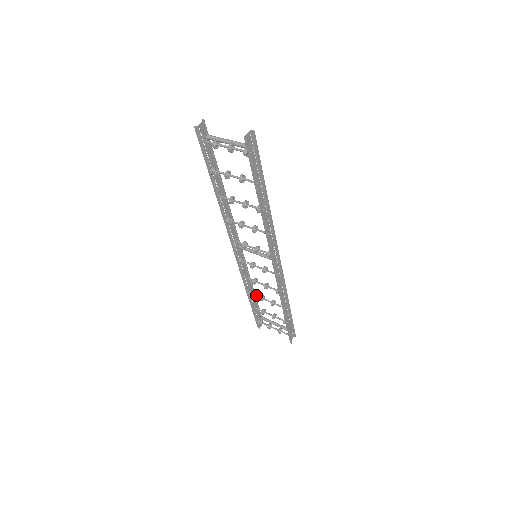
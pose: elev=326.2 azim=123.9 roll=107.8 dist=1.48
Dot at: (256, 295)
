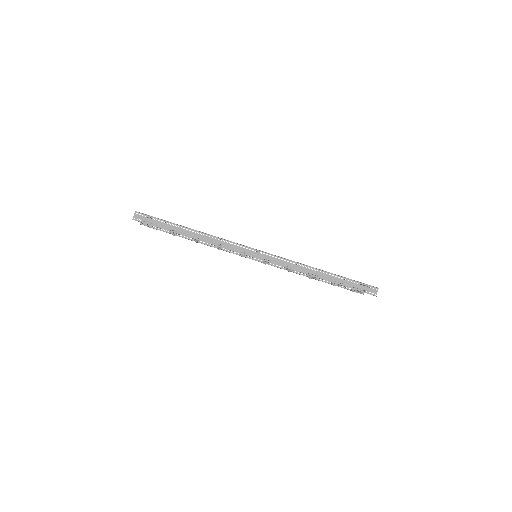
Dot at: occluded
